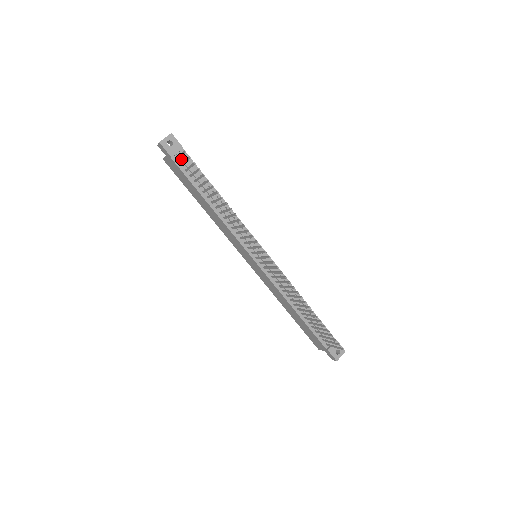
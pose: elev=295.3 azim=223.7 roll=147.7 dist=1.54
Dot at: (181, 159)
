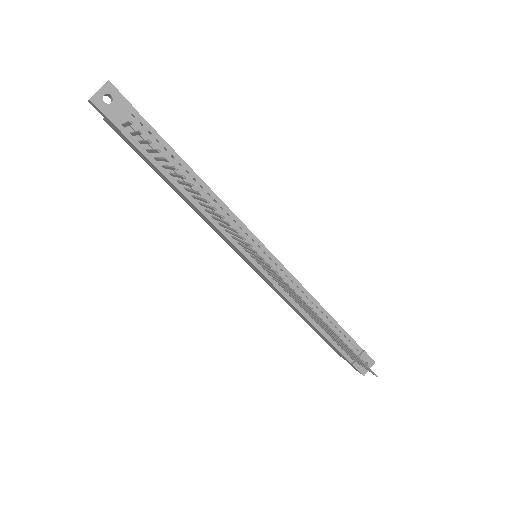
Dot at: occluded
